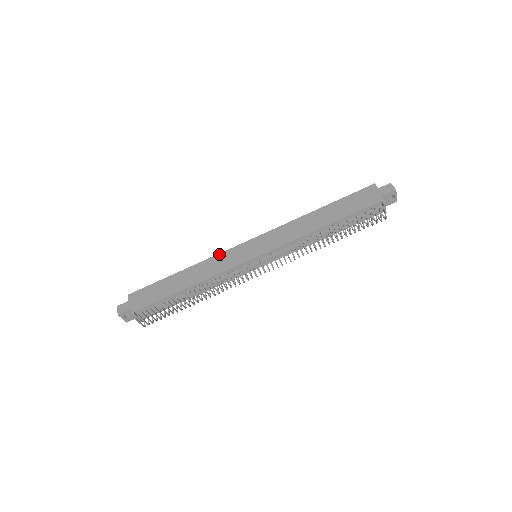
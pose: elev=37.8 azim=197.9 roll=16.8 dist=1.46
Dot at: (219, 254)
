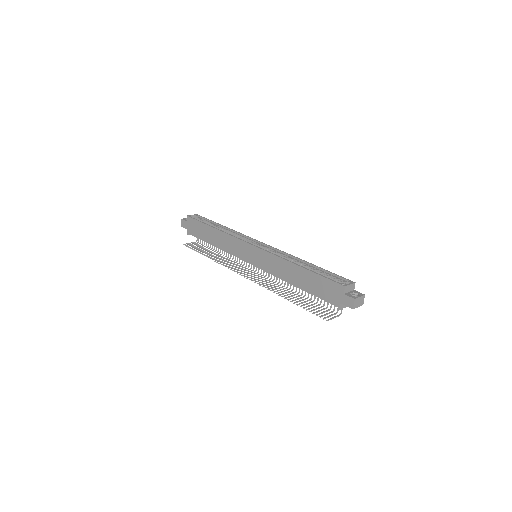
Dot at: (233, 237)
